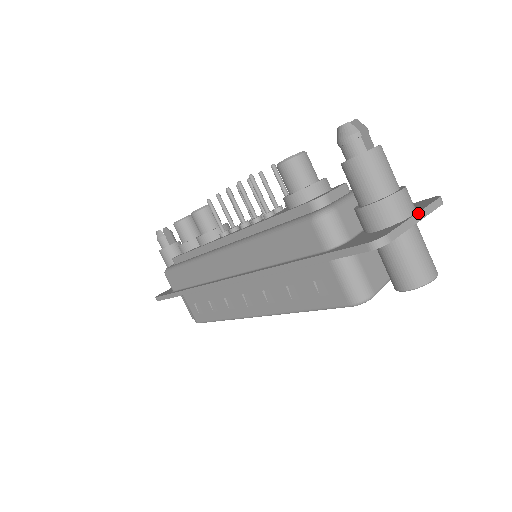
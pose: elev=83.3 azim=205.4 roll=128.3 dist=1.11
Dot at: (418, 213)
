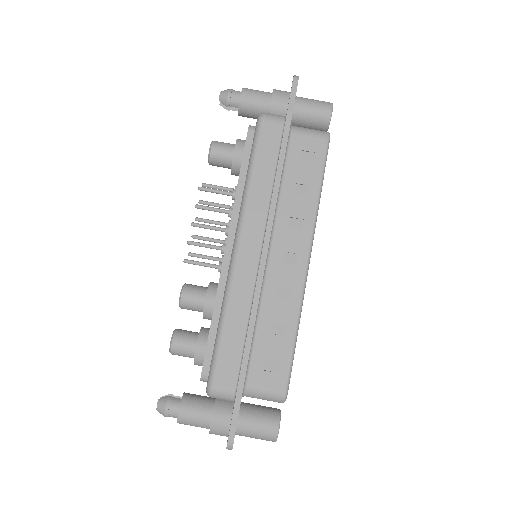
Dot at: occluded
